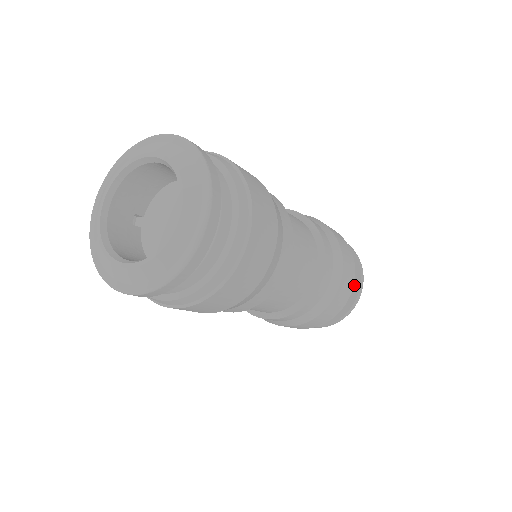
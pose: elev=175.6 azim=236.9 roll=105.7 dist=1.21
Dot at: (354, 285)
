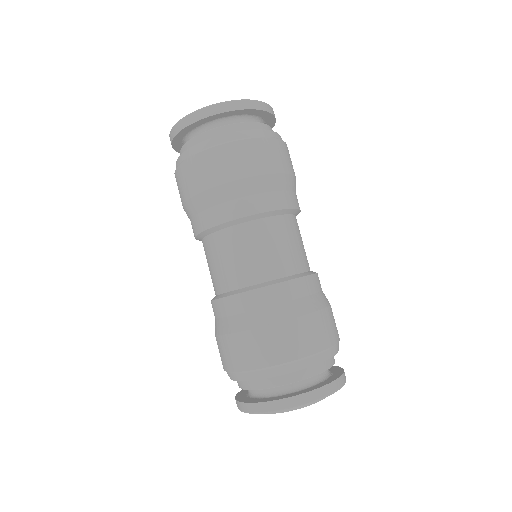
Dot at: (316, 386)
